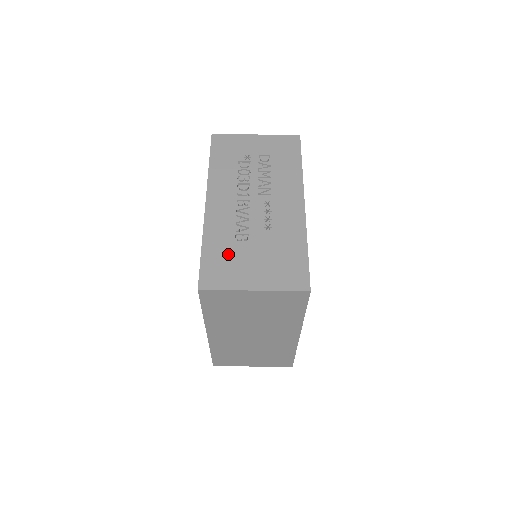
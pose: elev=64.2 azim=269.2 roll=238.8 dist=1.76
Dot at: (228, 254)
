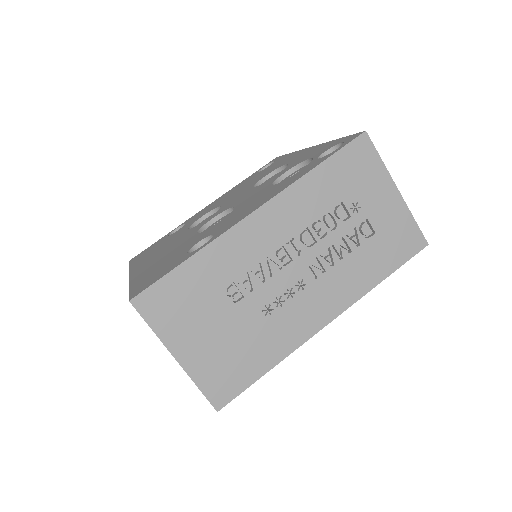
Dot at: (200, 296)
